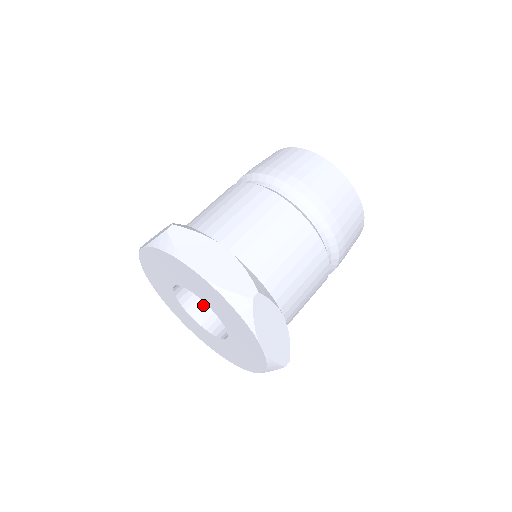
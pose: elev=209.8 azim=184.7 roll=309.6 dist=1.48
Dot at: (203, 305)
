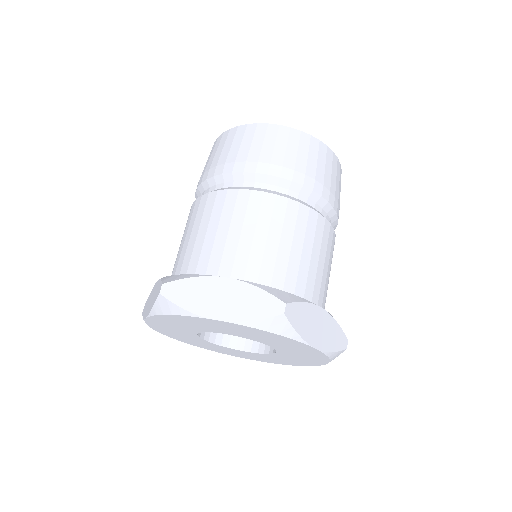
Dot at: occluded
